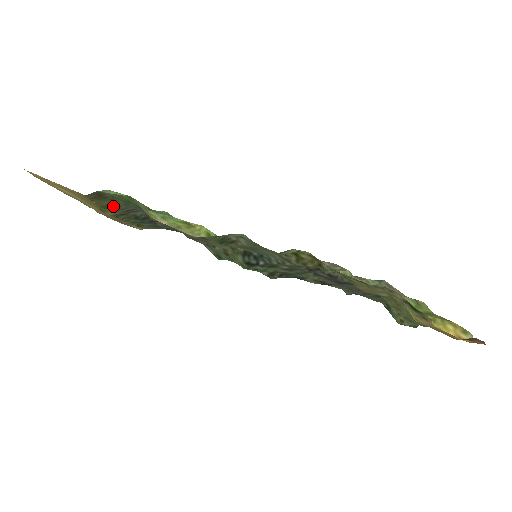
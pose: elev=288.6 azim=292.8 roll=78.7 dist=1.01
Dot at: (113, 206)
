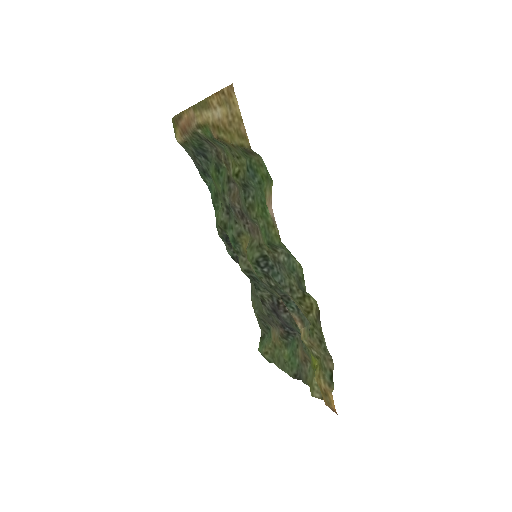
Dot at: occluded
